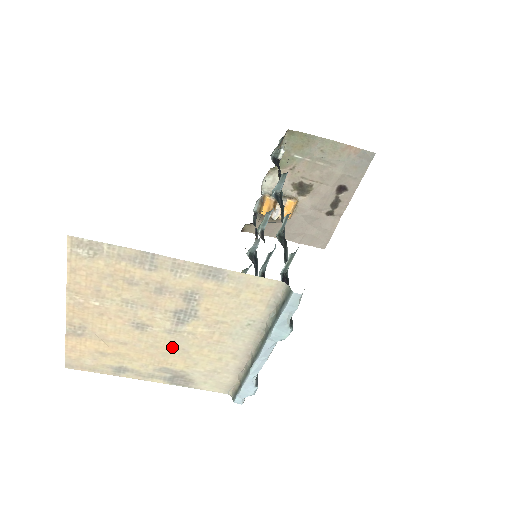
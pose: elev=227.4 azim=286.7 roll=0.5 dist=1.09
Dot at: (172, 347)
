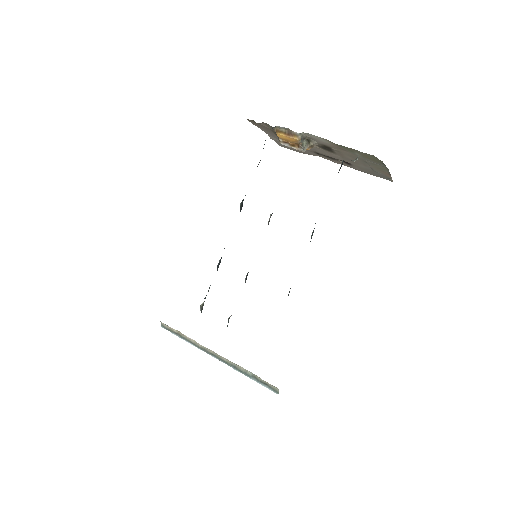
Dot at: occluded
